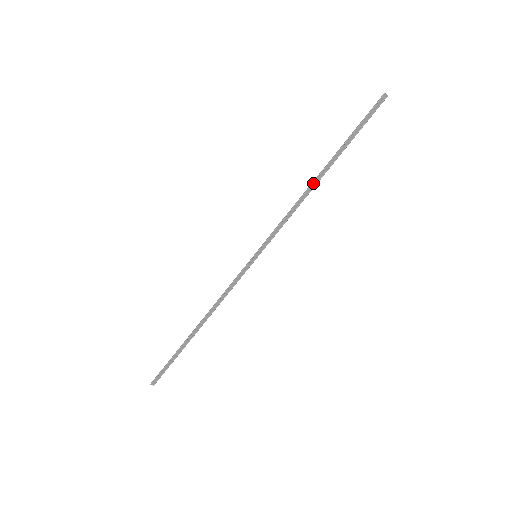
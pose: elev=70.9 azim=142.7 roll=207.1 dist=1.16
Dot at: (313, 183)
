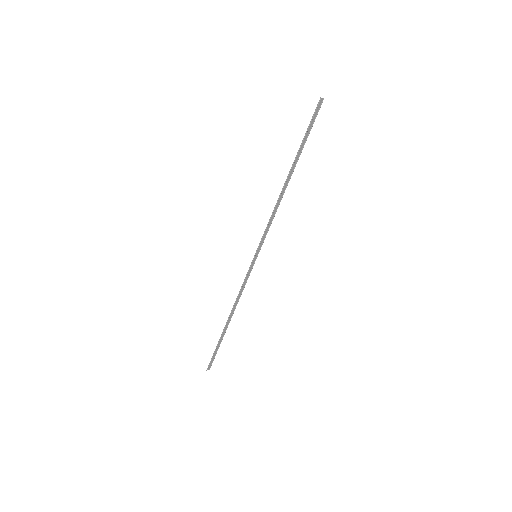
Dot at: (284, 188)
